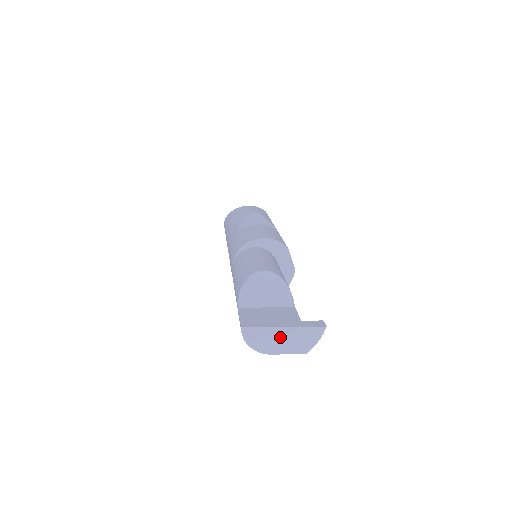
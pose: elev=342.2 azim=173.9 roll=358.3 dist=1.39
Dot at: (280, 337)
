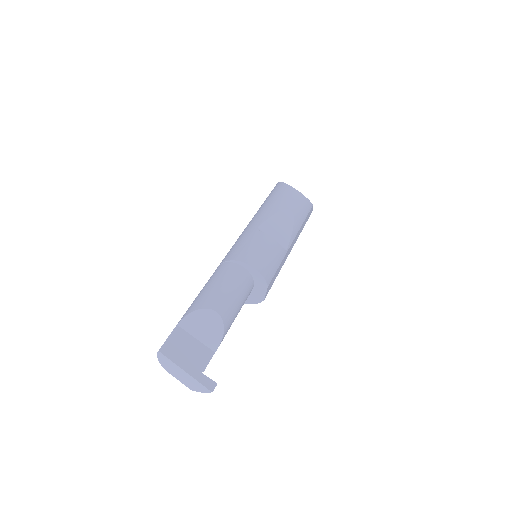
Dot at: (180, 373)
